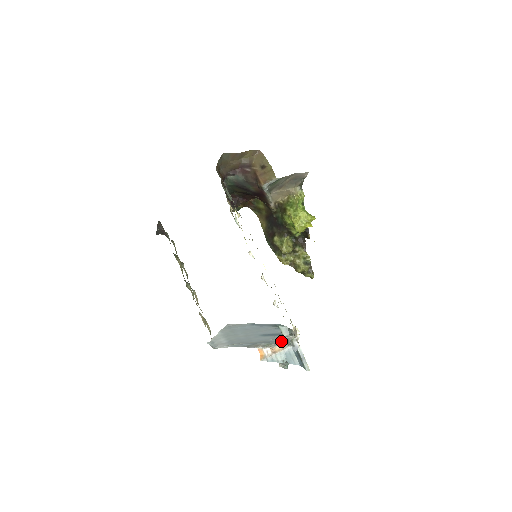
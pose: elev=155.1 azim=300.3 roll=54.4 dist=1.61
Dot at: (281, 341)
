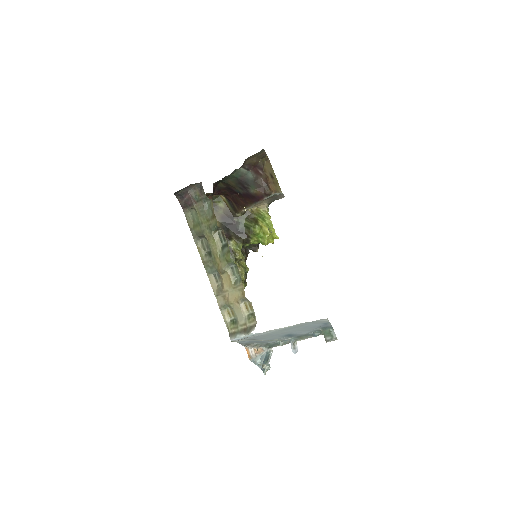
Dot at: (267, 343)
